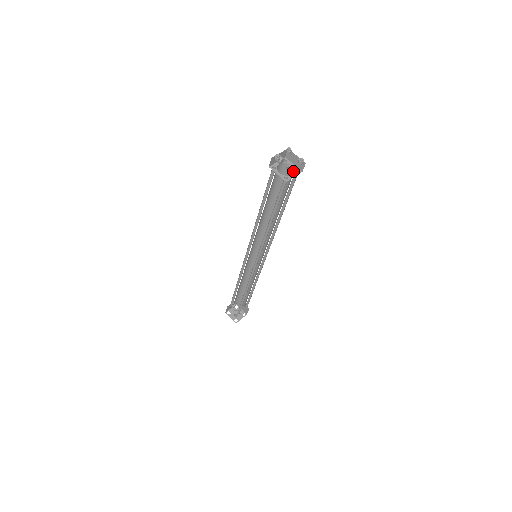
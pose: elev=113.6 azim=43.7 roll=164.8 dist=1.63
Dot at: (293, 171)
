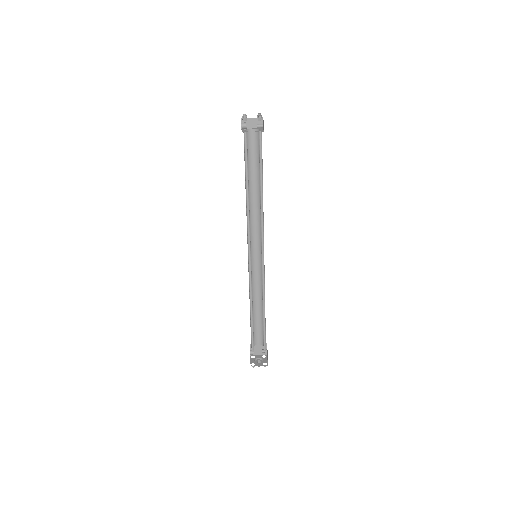
Dot at: (261, 124)
